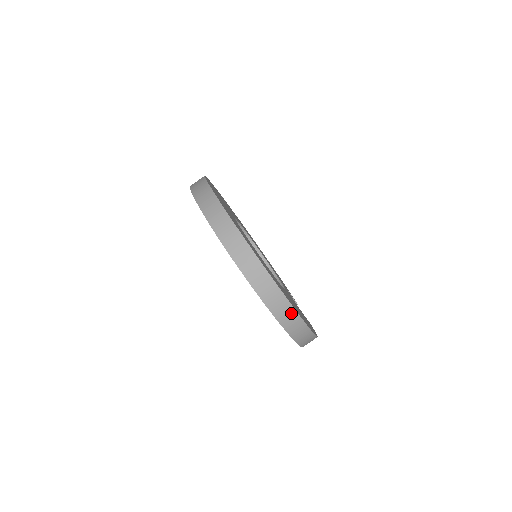
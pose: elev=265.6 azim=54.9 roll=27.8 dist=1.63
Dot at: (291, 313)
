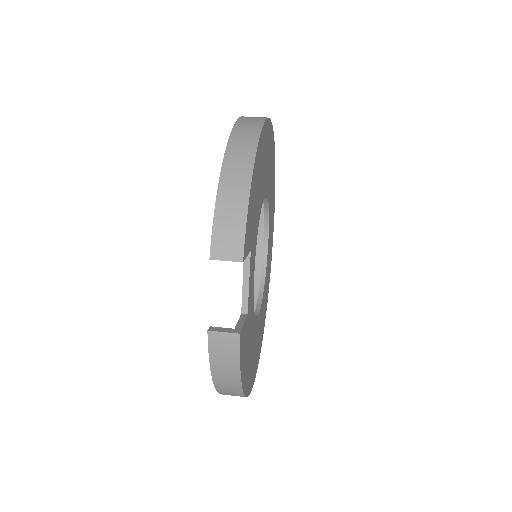
Dot at: occluded
